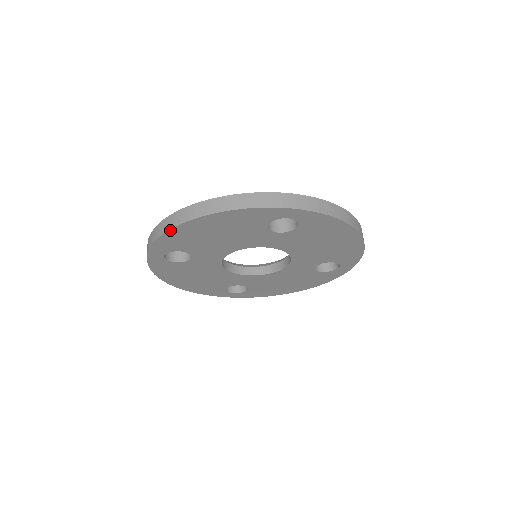
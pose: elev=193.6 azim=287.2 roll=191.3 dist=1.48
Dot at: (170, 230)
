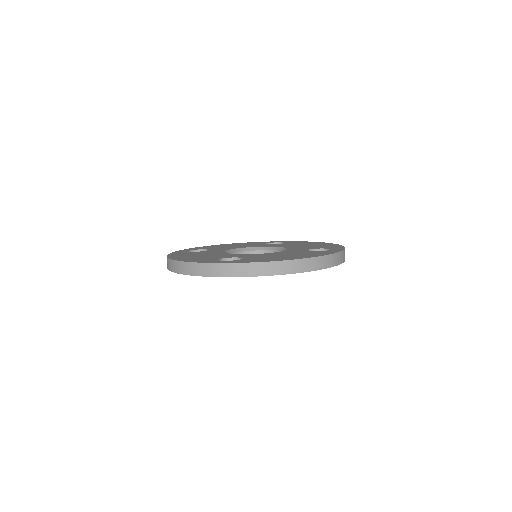
Dot at: occluded
